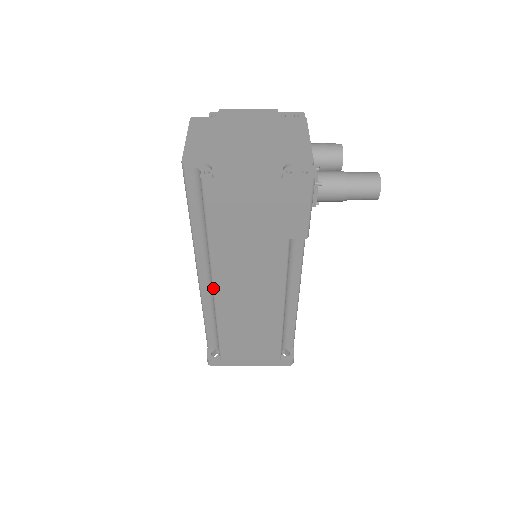
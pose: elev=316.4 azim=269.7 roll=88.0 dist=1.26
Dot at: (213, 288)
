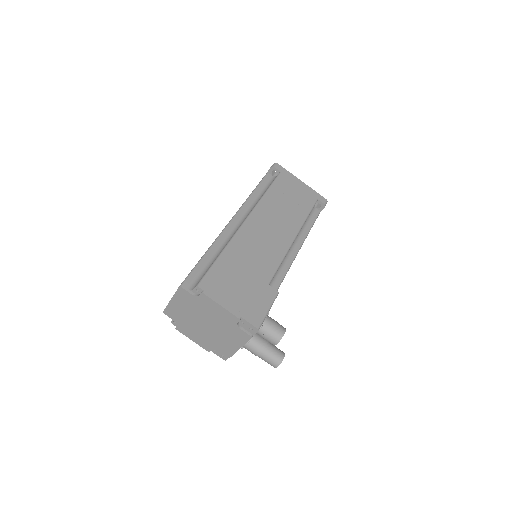
Dot at: occluded
